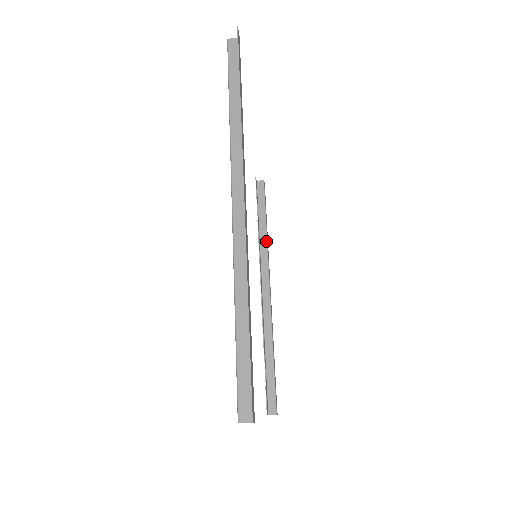
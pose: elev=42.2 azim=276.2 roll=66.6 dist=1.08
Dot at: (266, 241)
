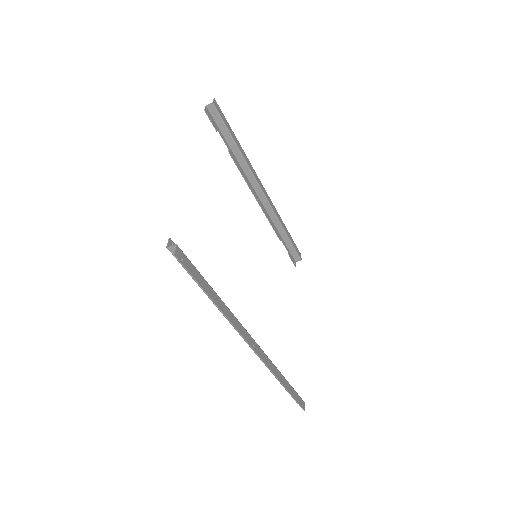
Dot at: (244, 160)
